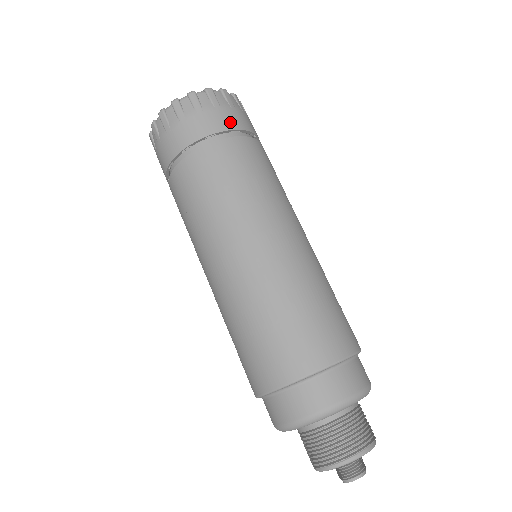
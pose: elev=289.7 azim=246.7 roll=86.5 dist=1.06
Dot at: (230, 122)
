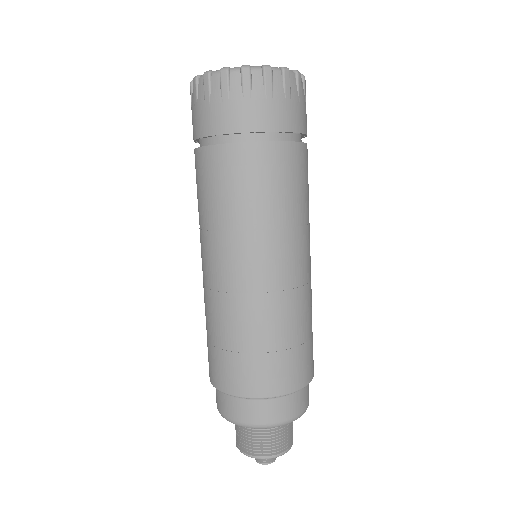
Dot at: (277, 120)
